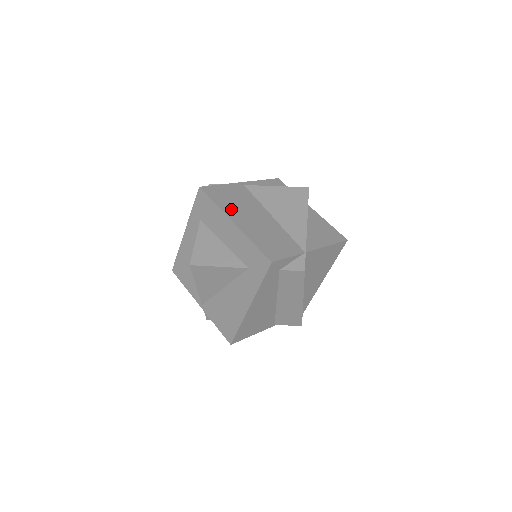
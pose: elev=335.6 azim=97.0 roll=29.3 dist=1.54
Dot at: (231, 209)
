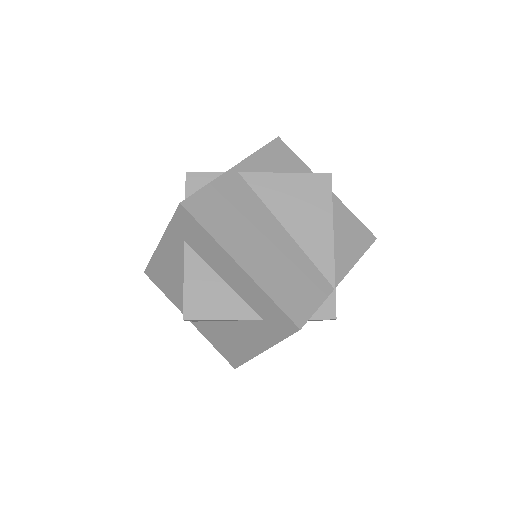
Dot at: (232, 237)
